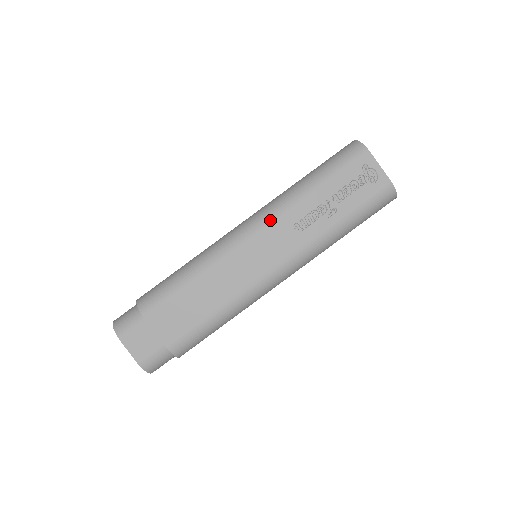
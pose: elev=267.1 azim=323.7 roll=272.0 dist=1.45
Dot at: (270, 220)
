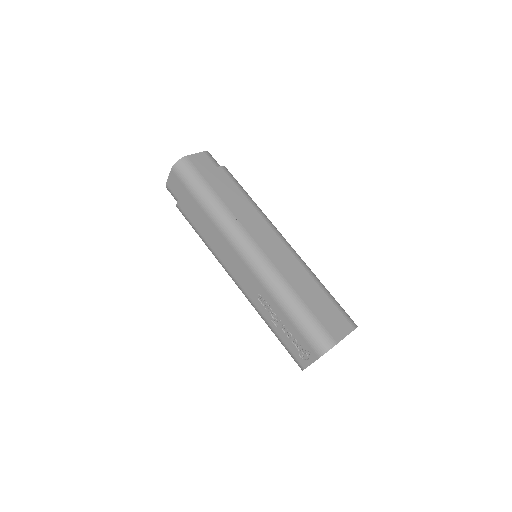
Dot at: (258, 276)
